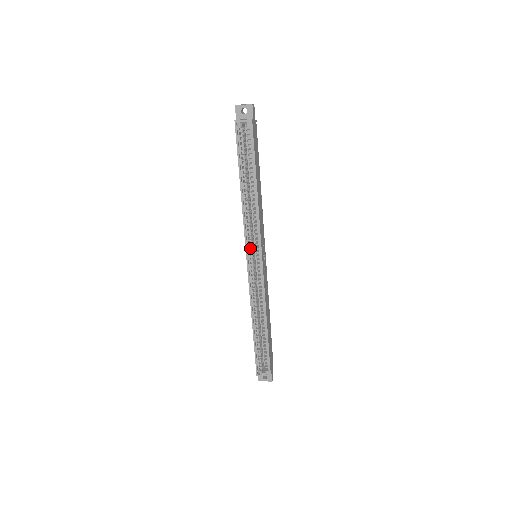
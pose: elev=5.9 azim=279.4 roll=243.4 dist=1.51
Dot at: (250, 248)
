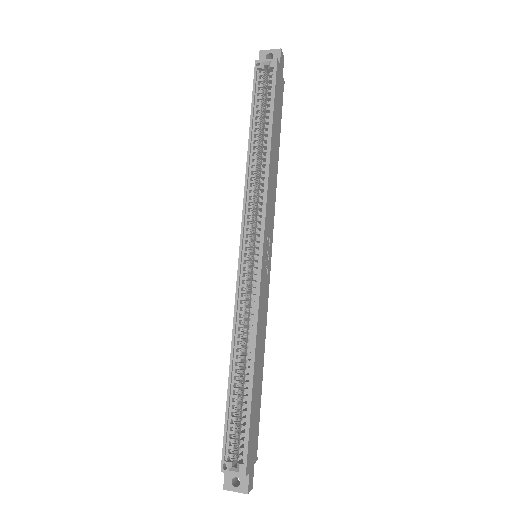
Dot at: (248, 231)
